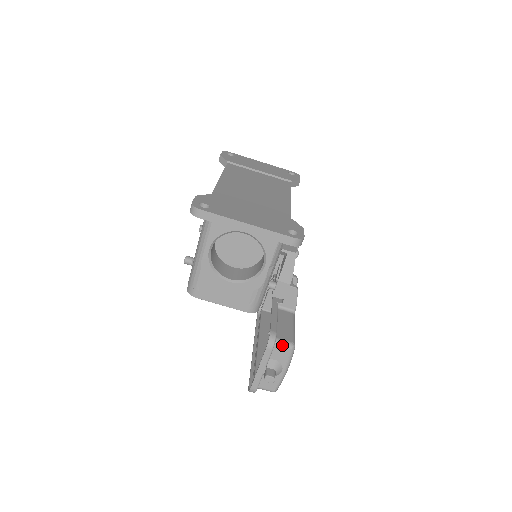
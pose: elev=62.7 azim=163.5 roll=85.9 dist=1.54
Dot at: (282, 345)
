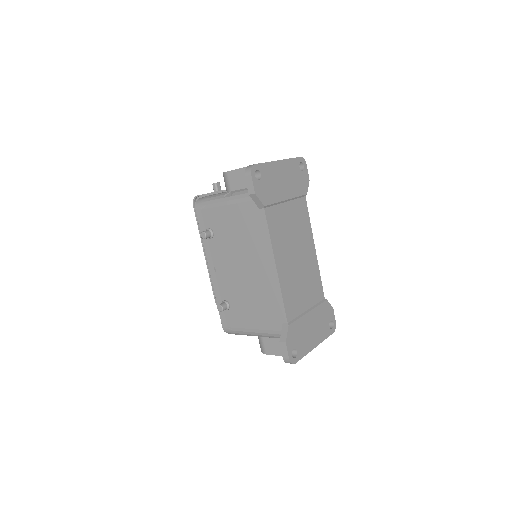
Dot at: occluded
